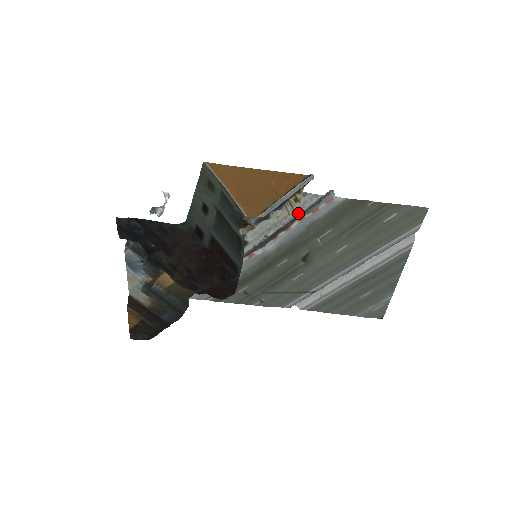
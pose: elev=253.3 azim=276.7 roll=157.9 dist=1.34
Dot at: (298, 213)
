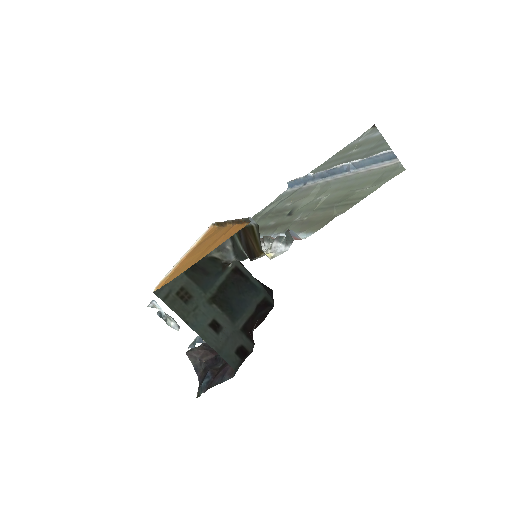
Dot at: (270, 245)
